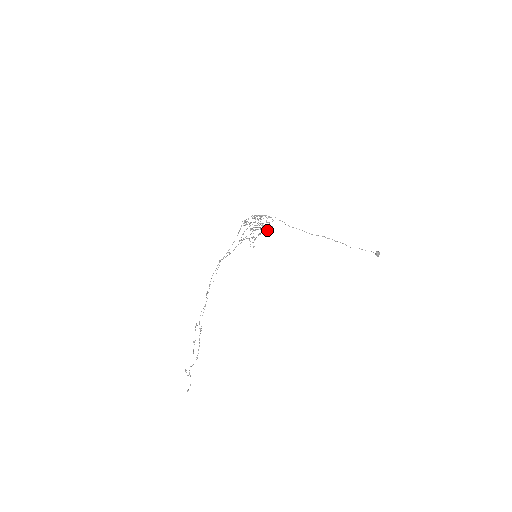
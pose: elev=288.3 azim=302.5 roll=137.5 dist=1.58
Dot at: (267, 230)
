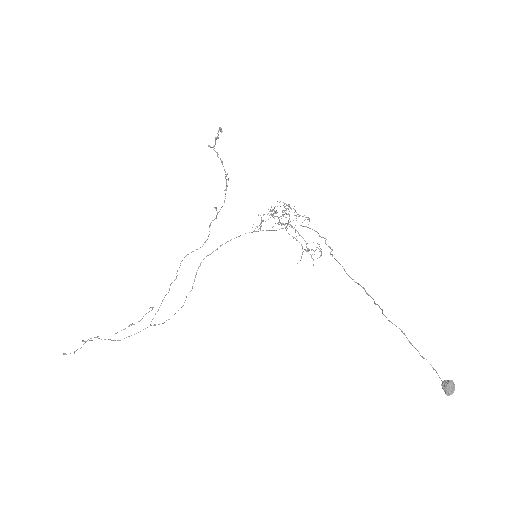
Dot at: occluded
